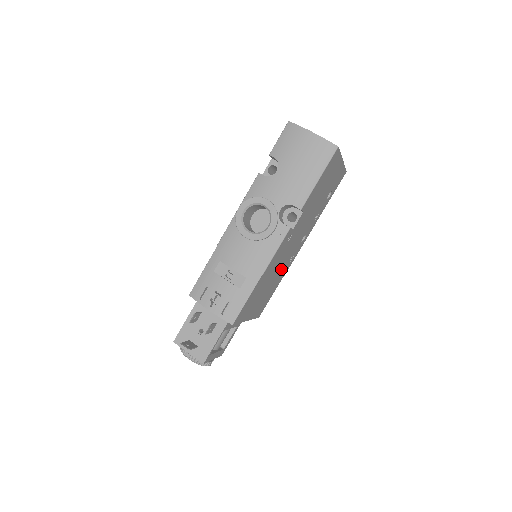
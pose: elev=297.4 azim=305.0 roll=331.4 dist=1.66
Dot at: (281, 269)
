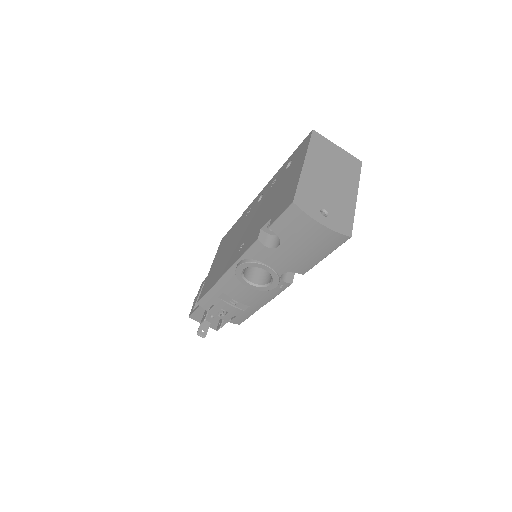
Dot at: occluded
